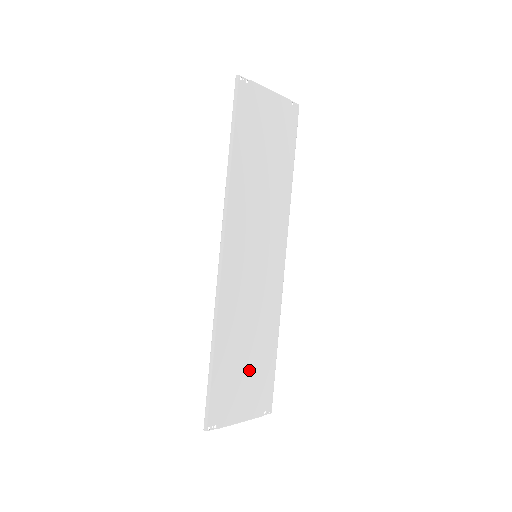
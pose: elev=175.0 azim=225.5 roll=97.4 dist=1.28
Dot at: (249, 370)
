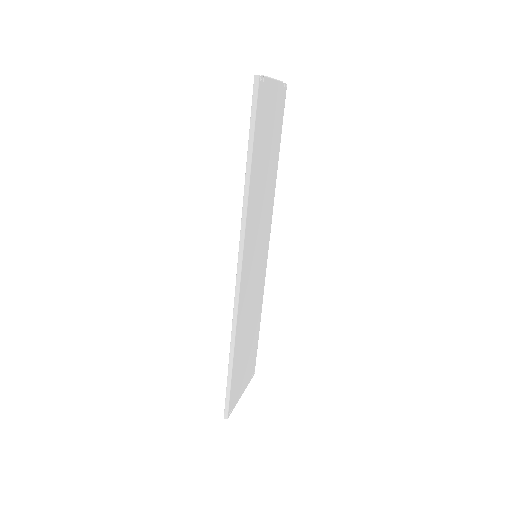
Dot at: (247, 353)
